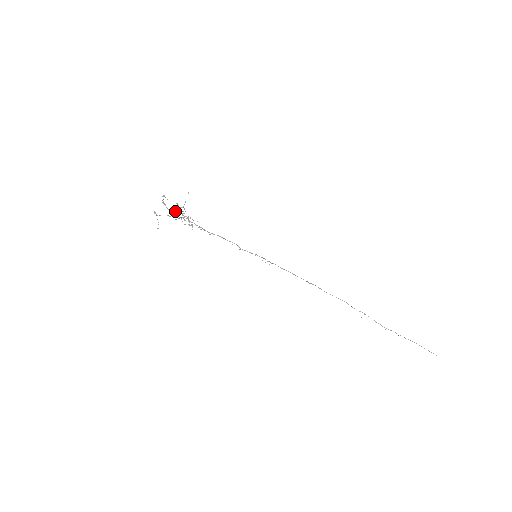
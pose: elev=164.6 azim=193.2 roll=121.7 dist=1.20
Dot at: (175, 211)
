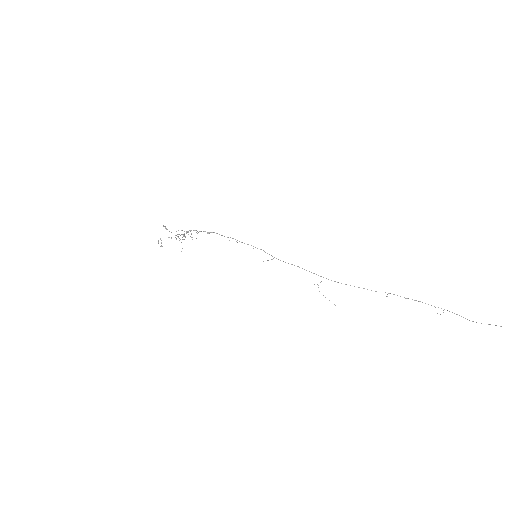
Dot at: (176, 238)
